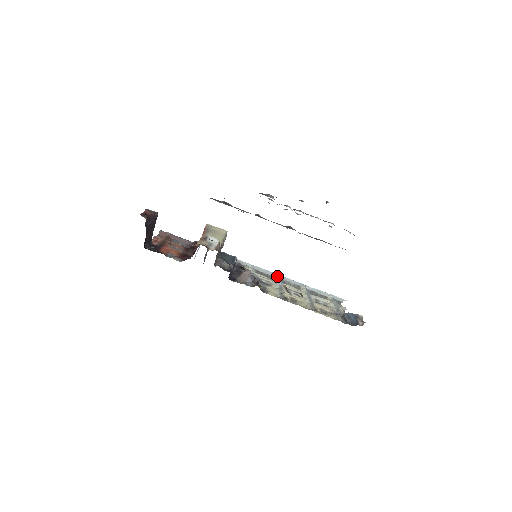
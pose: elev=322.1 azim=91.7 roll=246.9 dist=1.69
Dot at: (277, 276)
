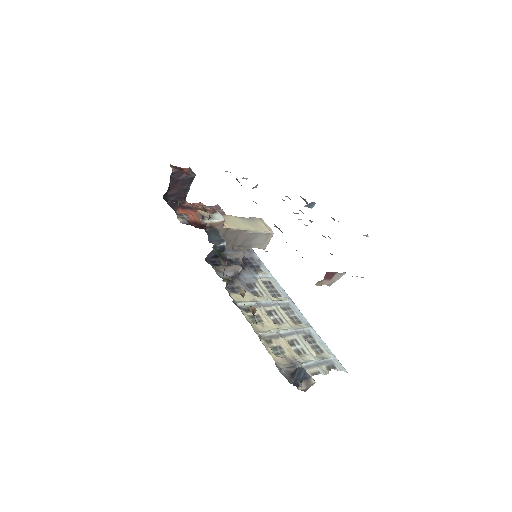
Dot at: (286, 299)
